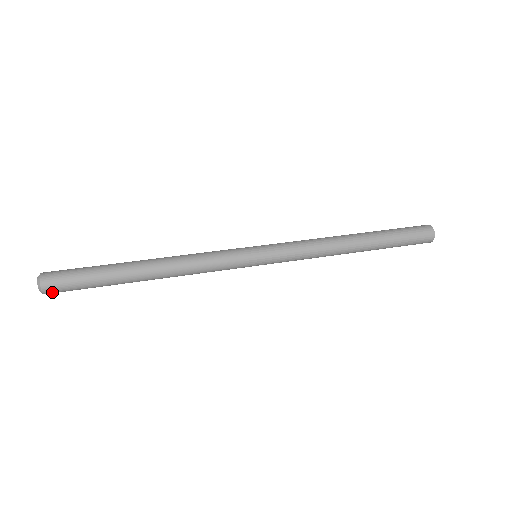
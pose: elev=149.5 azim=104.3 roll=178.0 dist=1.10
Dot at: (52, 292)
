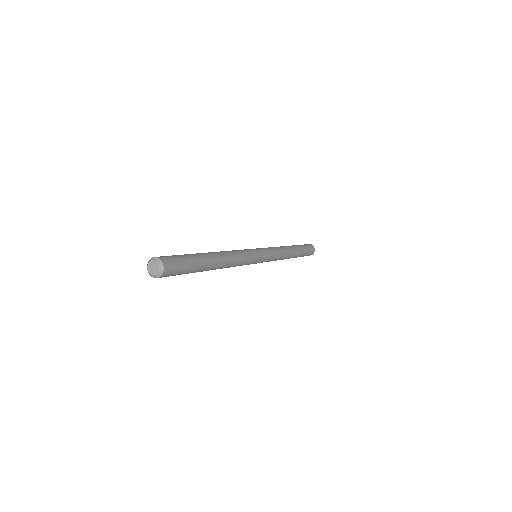
Dot at: (168, 272)
